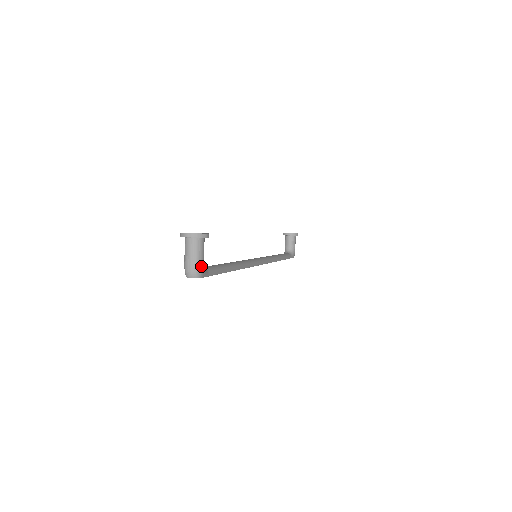
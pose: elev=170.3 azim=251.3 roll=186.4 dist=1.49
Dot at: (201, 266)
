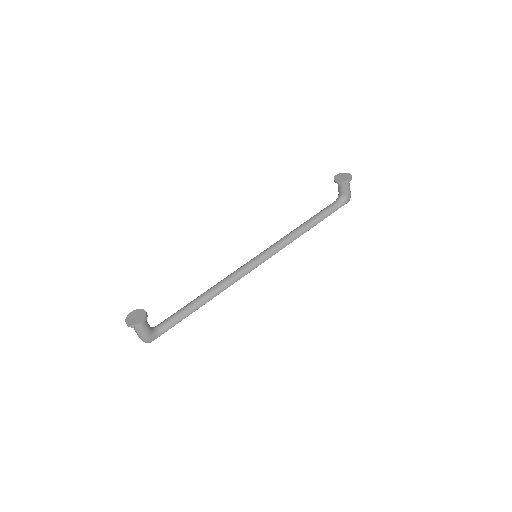
Dot at: (147, 338)
